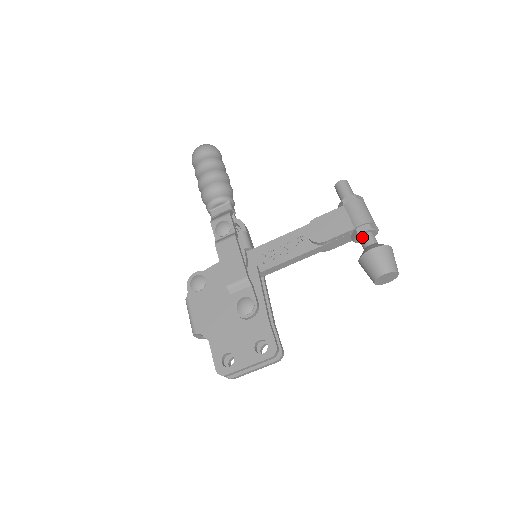
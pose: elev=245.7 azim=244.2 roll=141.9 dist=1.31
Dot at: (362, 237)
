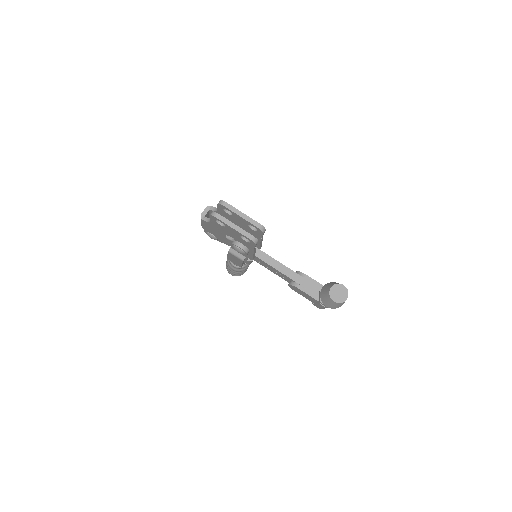
Dot at: occluded
